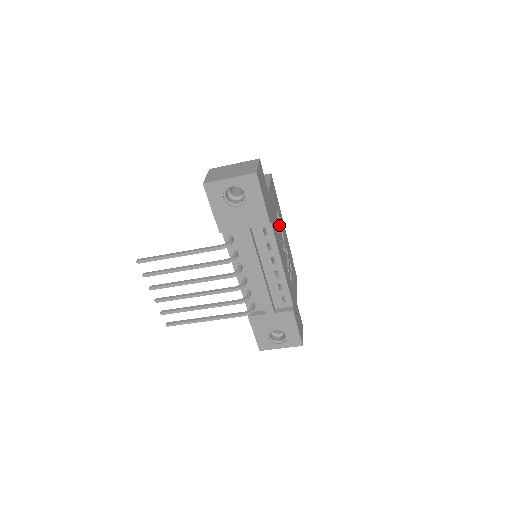
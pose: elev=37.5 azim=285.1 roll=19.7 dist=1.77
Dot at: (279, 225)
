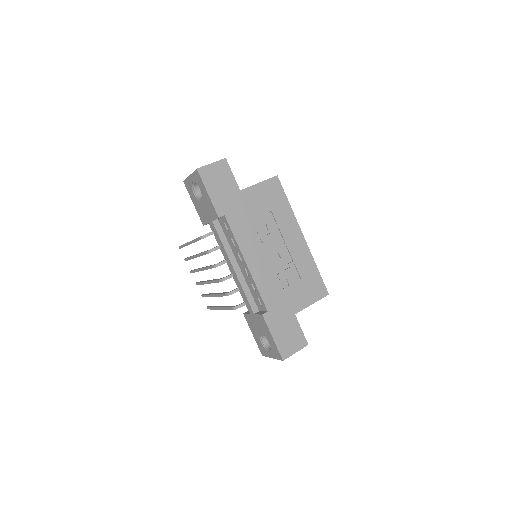
Dot at: (270, 226)
